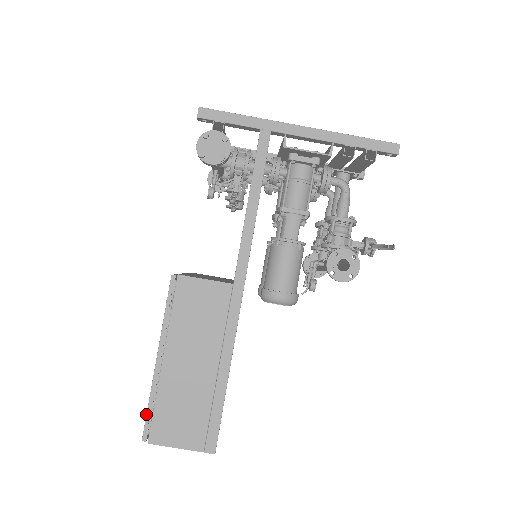
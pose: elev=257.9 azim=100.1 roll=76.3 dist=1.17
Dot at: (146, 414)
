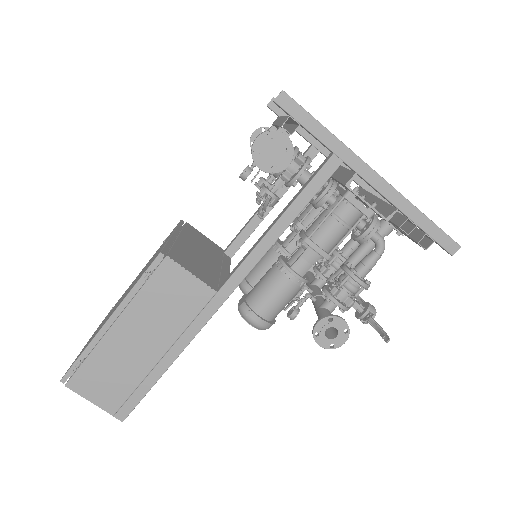
Dot at: (74, 362)
